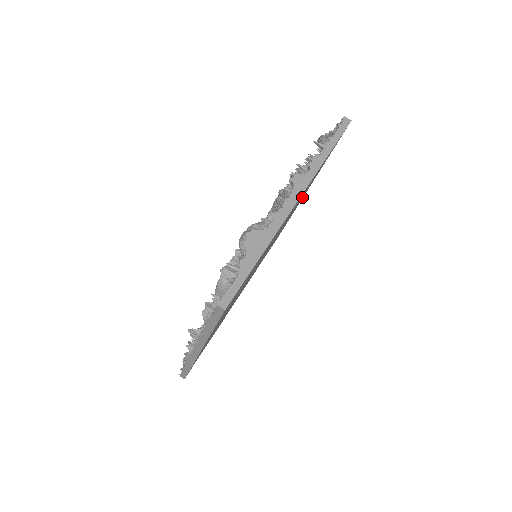
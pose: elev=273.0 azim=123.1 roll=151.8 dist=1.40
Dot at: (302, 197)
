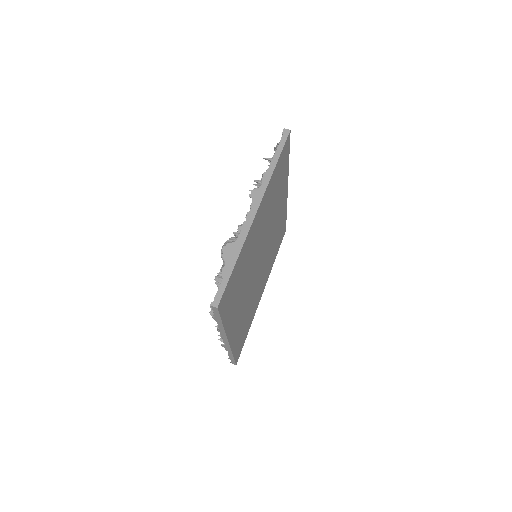
Dot at: (280, 198)
